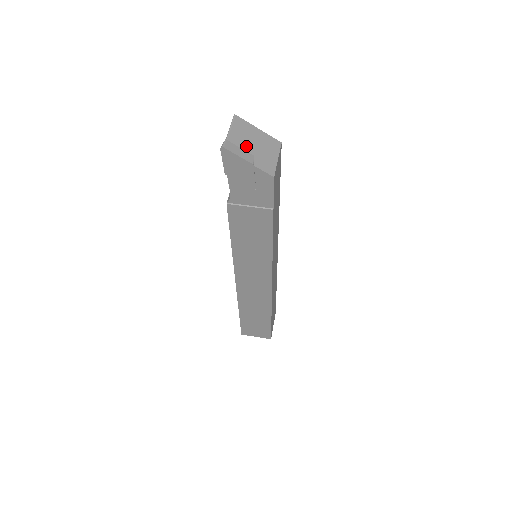
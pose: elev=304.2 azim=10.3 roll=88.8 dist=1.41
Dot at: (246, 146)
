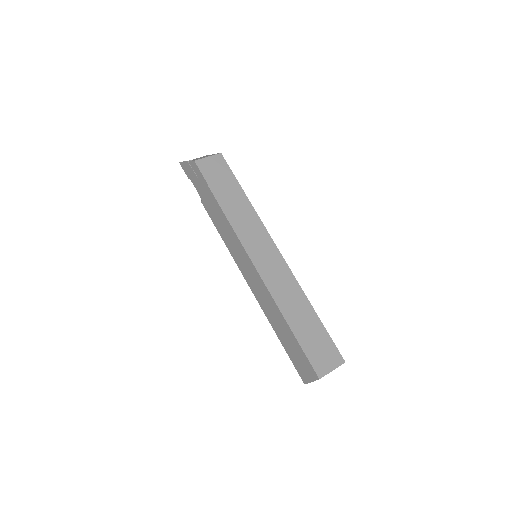
Dot at: occluded
